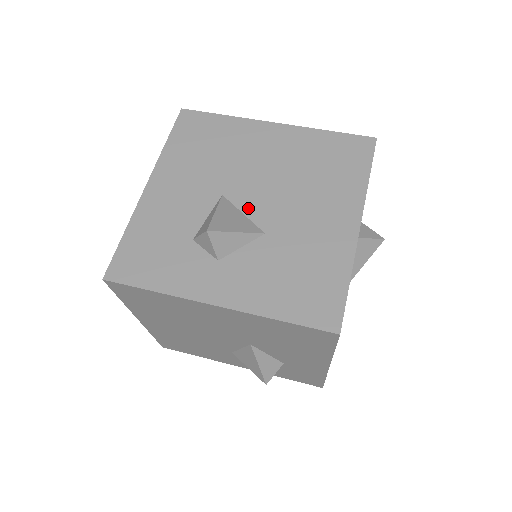
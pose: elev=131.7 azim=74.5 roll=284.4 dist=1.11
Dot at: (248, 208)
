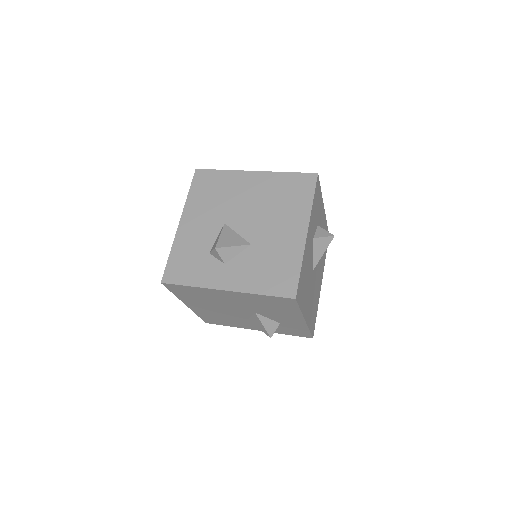
Dot at: (240, 230)
